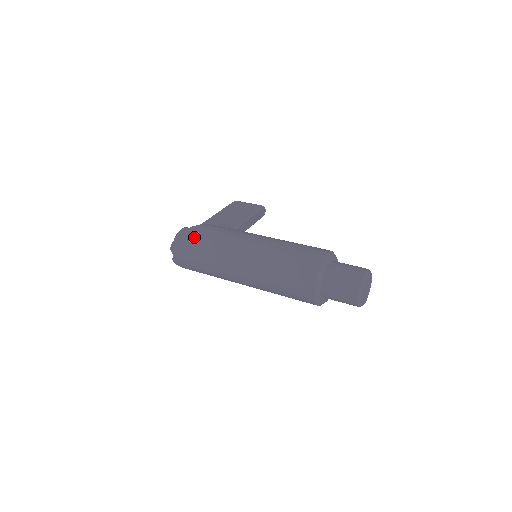
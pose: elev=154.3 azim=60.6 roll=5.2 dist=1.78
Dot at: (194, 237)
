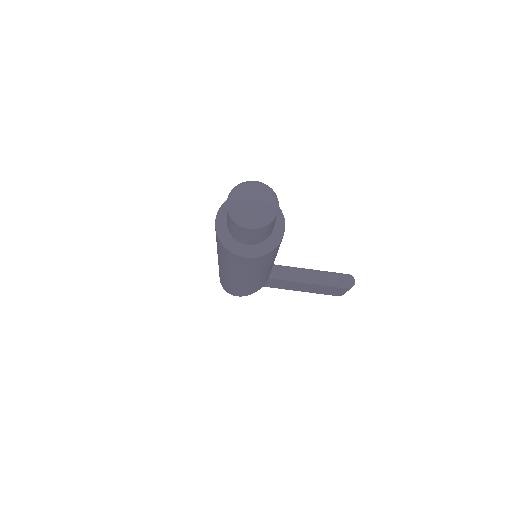
Dot at: occluded
